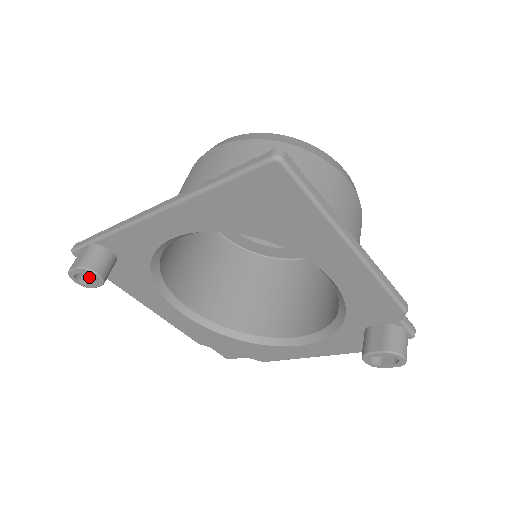
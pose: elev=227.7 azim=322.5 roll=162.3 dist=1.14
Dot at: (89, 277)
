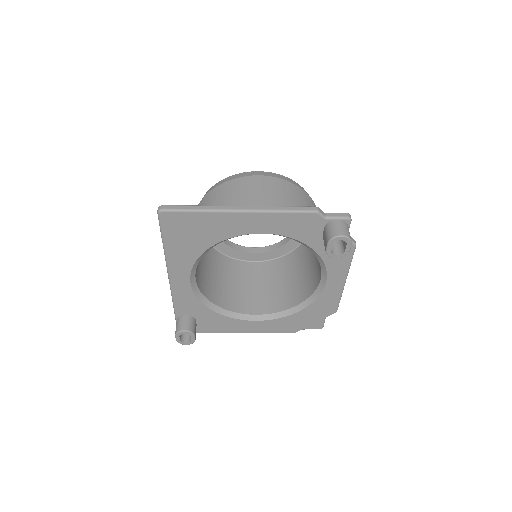
Dot at: (190, 337)
